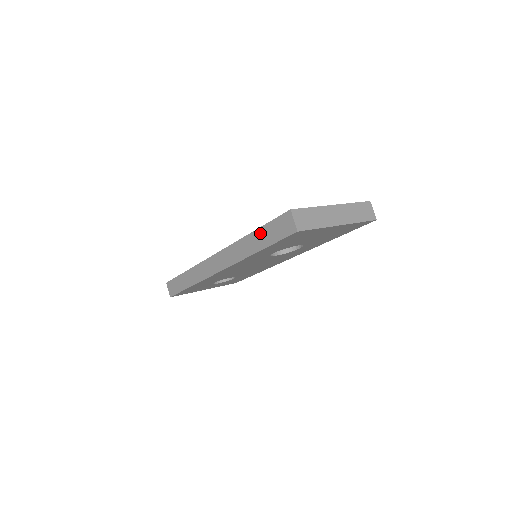
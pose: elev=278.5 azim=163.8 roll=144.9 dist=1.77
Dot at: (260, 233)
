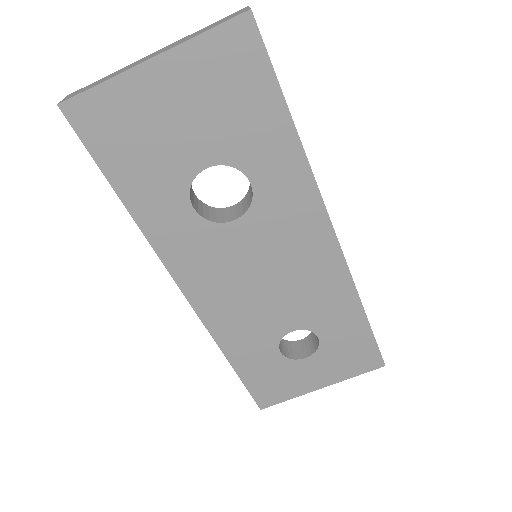
Dot at: occluded
